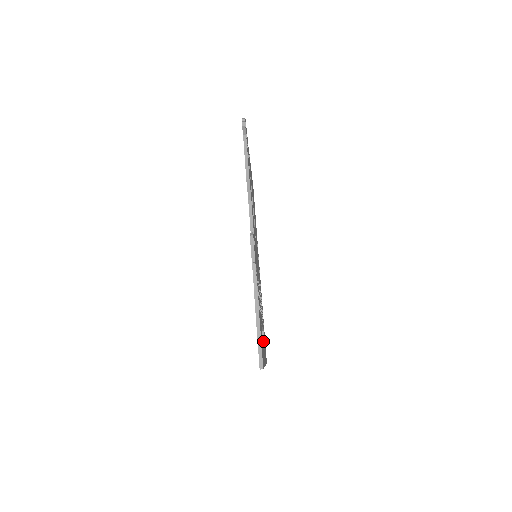
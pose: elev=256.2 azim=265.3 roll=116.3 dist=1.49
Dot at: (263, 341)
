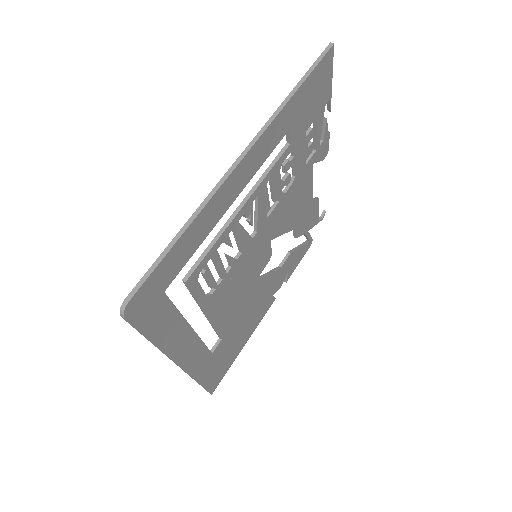
Dot at: (258, 169)
